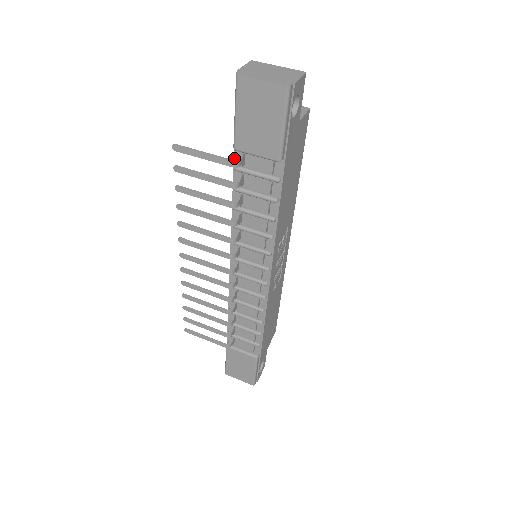
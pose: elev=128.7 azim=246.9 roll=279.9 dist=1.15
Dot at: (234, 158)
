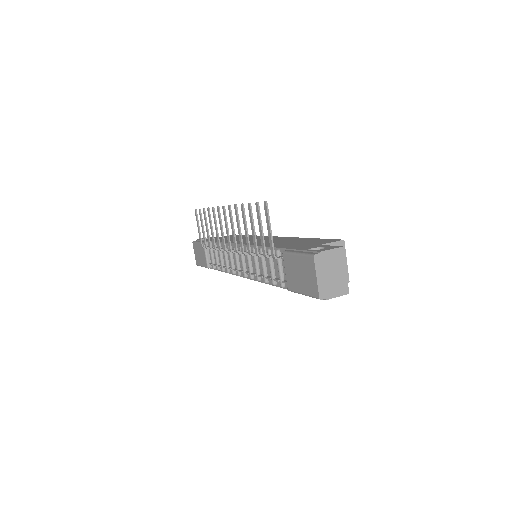
Dot at: (282, 248)
